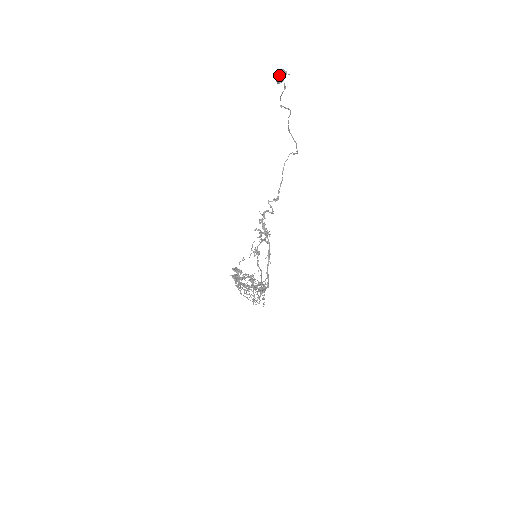
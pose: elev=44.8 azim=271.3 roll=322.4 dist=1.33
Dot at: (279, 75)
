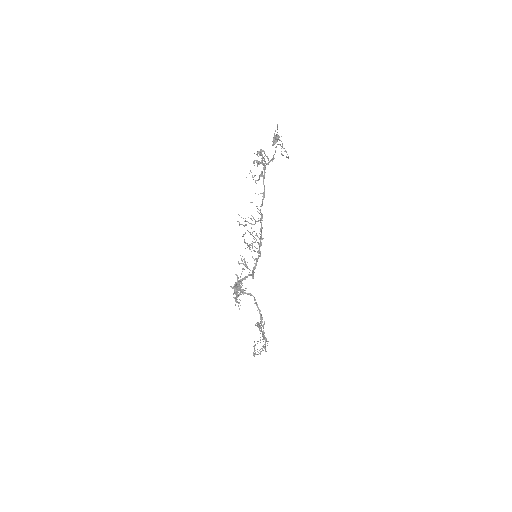
Dot at: (274, 137)
